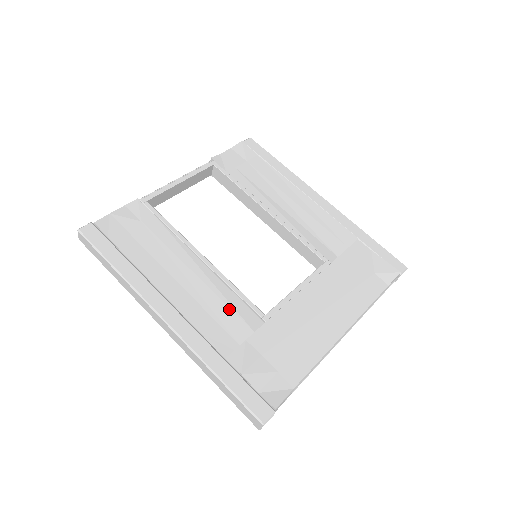
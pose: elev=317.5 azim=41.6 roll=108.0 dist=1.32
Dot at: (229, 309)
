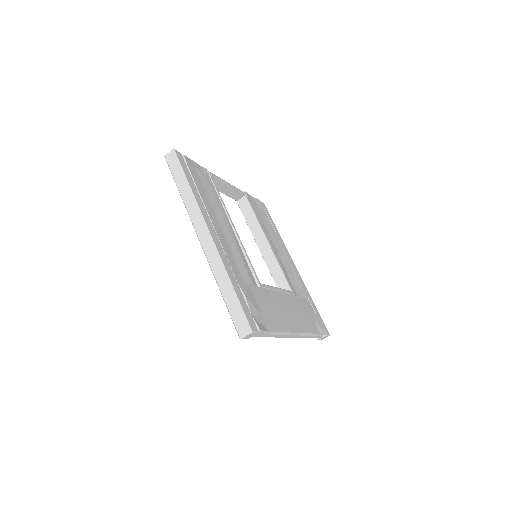
Dot at: (243, 262)
